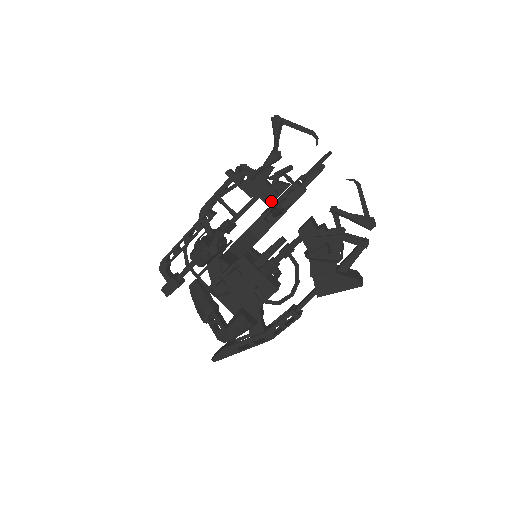
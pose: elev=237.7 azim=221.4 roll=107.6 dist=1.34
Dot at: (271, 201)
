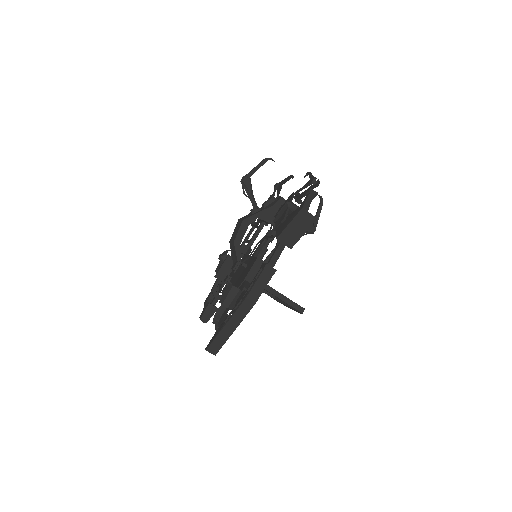
Dot at: occluded
